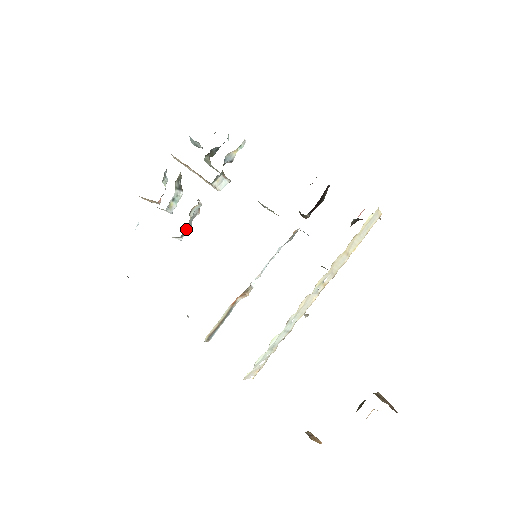
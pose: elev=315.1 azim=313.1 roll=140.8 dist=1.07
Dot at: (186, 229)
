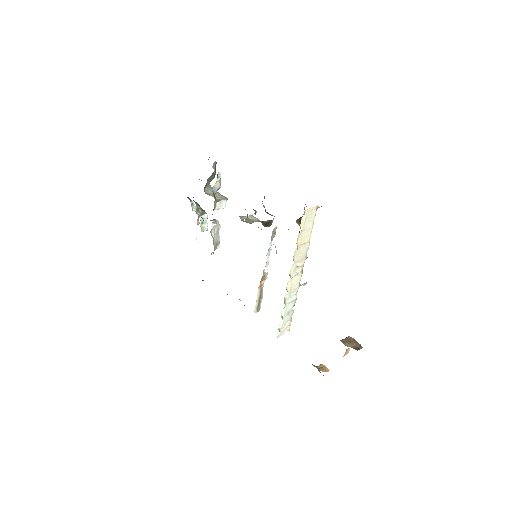
Dot at: (216, 243)
